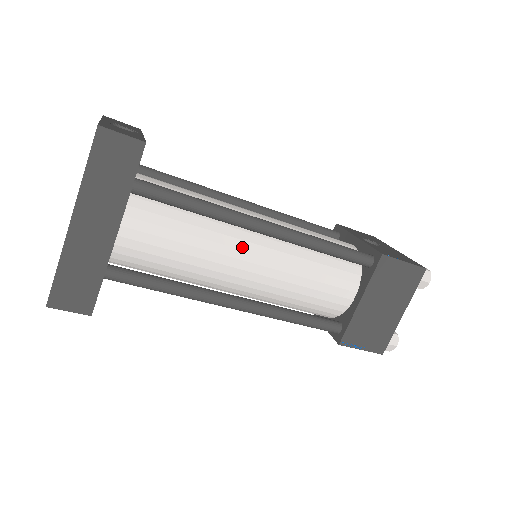
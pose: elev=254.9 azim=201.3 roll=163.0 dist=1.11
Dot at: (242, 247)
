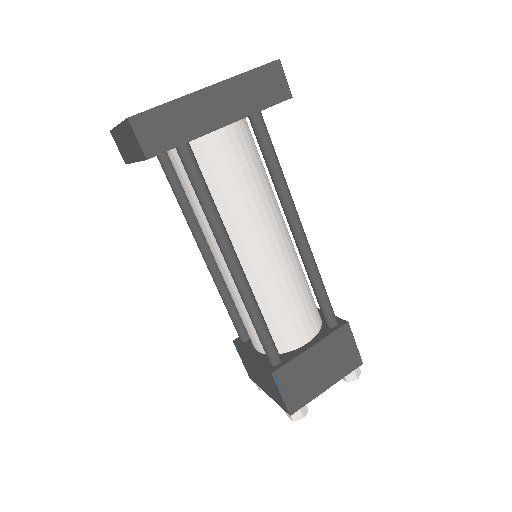
Dot at: (274, 226)
